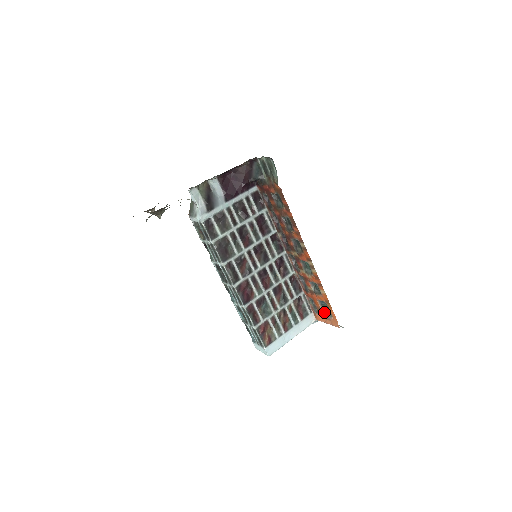
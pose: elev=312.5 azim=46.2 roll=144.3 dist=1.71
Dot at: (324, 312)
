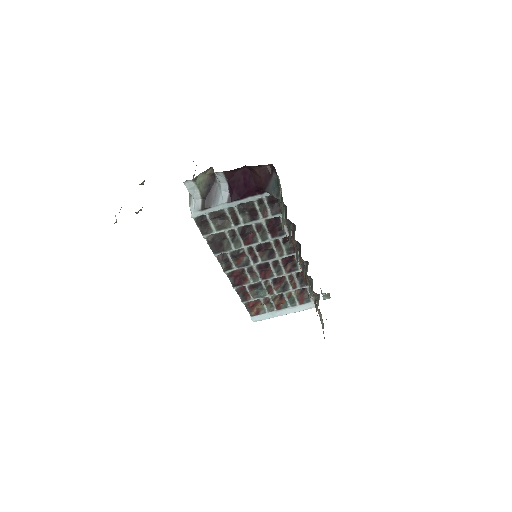
Dot at: (321, 316)
